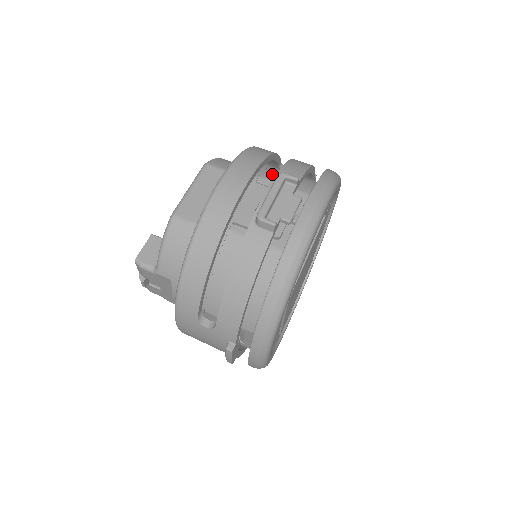
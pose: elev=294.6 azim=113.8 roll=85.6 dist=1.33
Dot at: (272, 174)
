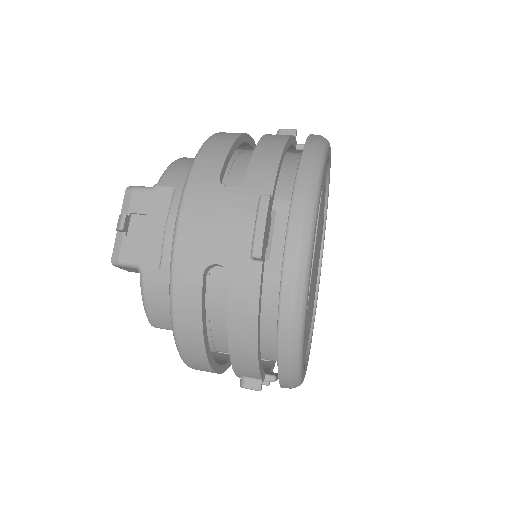
Dot at: occluded
